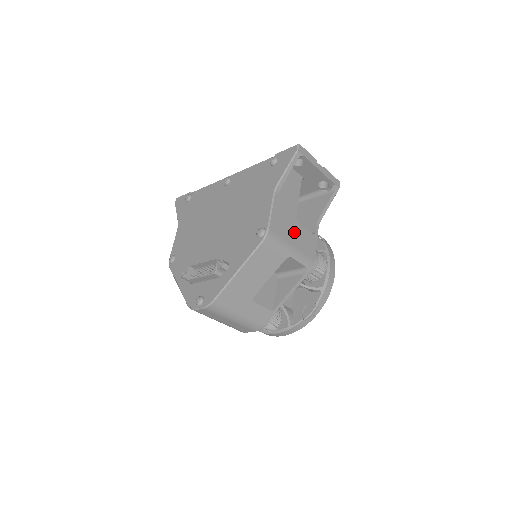
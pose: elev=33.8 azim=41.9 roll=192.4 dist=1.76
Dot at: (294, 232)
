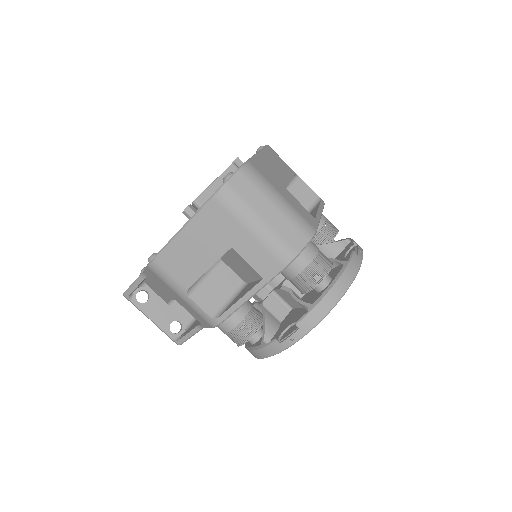
Dot at: occluded
